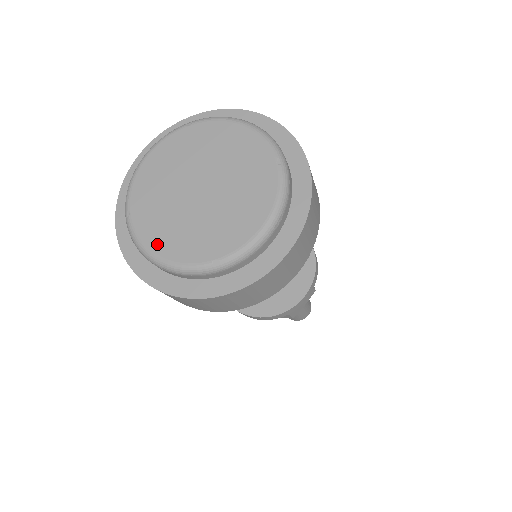
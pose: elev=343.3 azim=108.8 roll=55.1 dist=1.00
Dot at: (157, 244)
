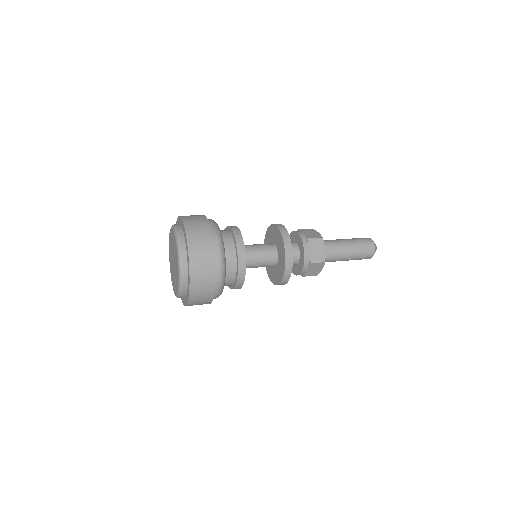
Dot at: (176, 291)
